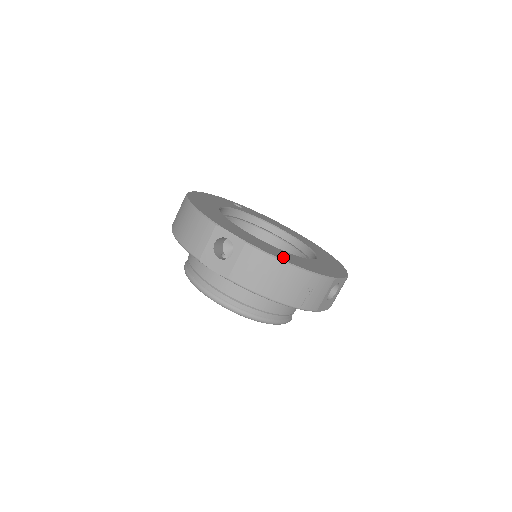
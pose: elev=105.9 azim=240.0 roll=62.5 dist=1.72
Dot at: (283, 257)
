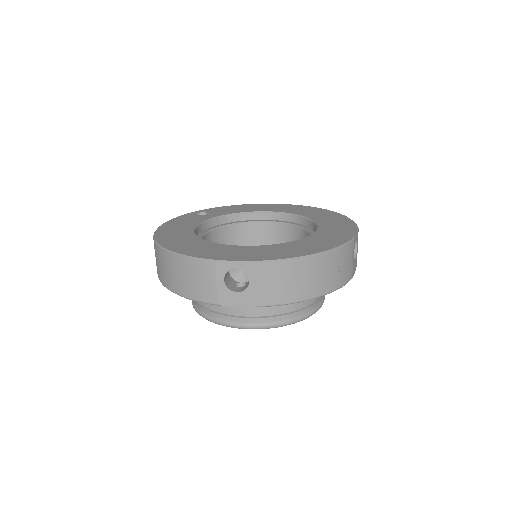
Dot at: (299, 252)
